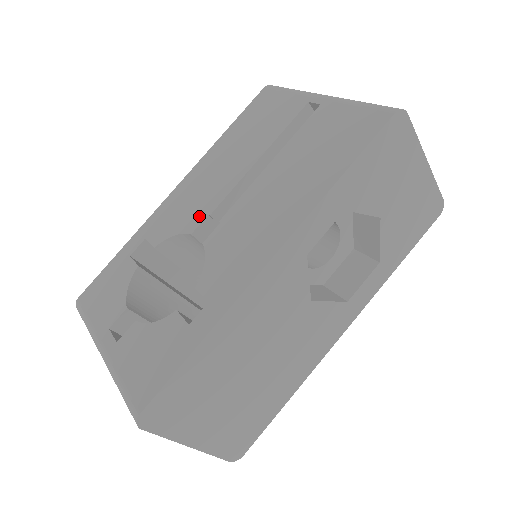
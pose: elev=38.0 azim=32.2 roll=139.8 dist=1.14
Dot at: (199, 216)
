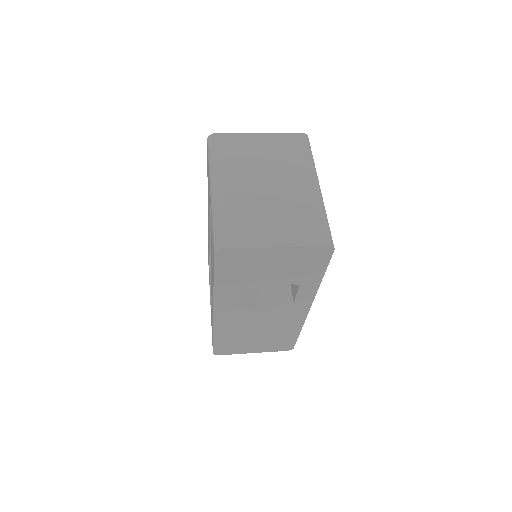
Dot at: occluded
